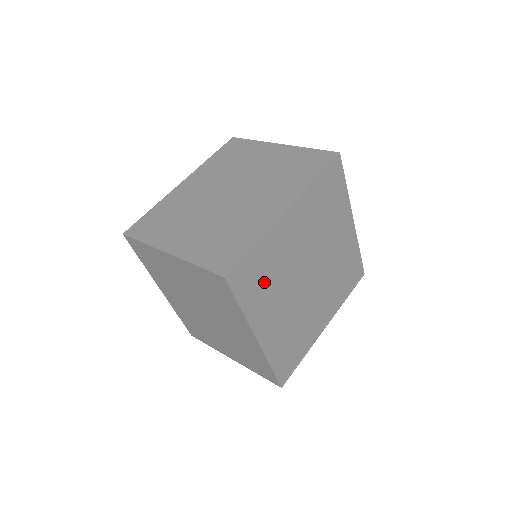
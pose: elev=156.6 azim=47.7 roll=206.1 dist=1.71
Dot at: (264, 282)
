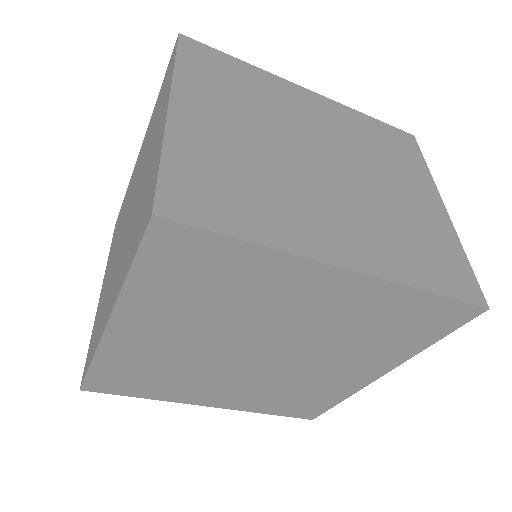
Dot at: (200, 291)
